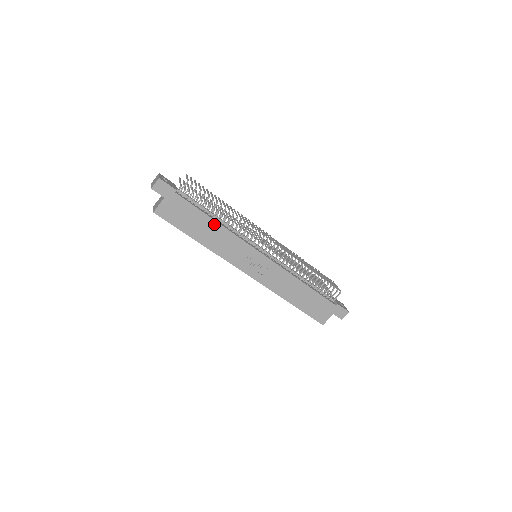
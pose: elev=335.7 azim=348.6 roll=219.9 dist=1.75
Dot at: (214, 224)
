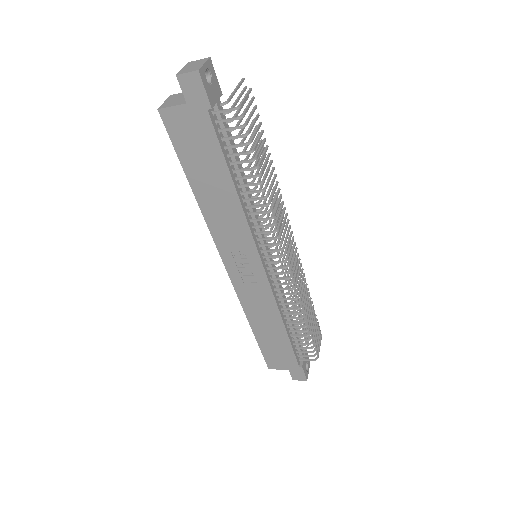
Dot at: (230, 189)
